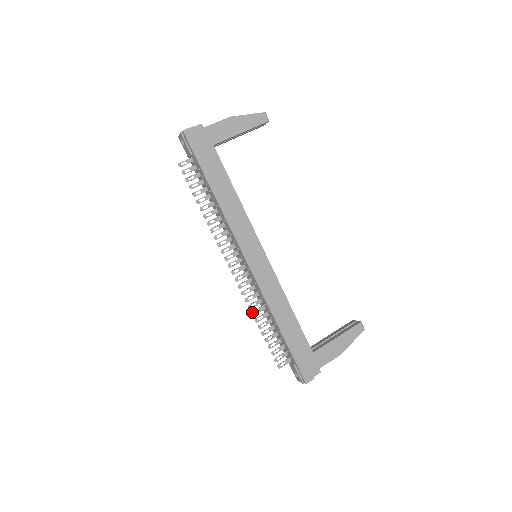
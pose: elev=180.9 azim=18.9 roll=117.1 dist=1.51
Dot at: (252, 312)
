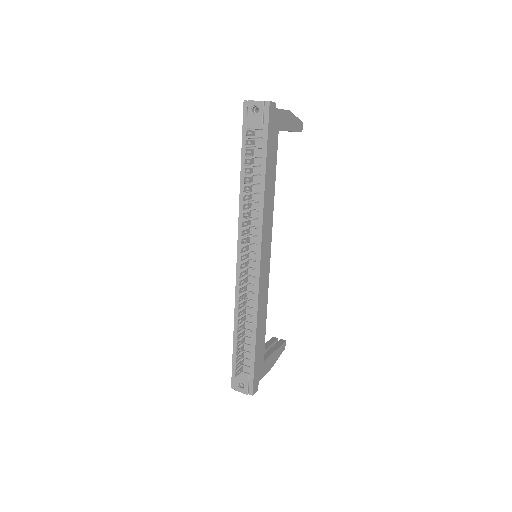
Dot at: (239, 313)
